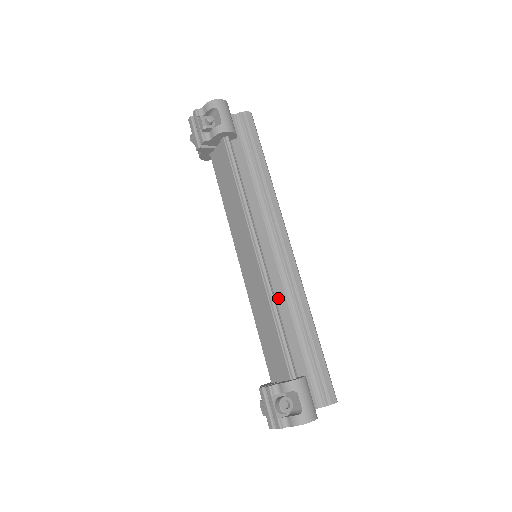
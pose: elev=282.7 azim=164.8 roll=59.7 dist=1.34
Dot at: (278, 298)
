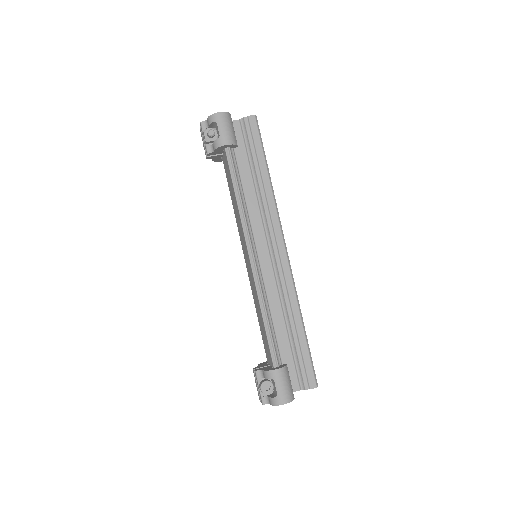
Dot at: (270, 296)
